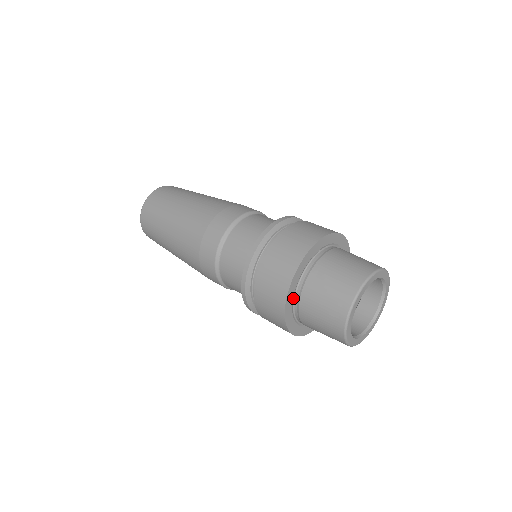
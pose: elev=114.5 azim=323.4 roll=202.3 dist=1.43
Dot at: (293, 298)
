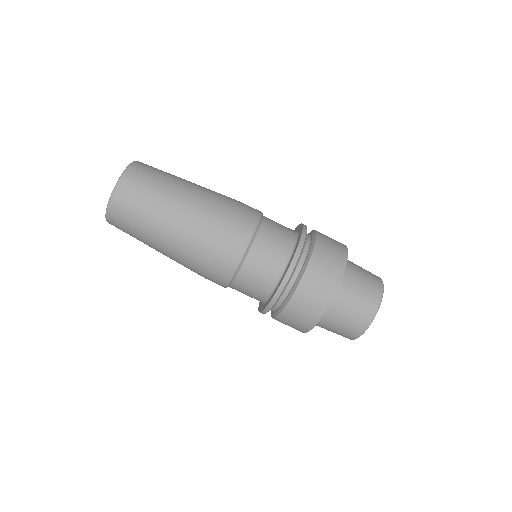
Dot at: occluded
